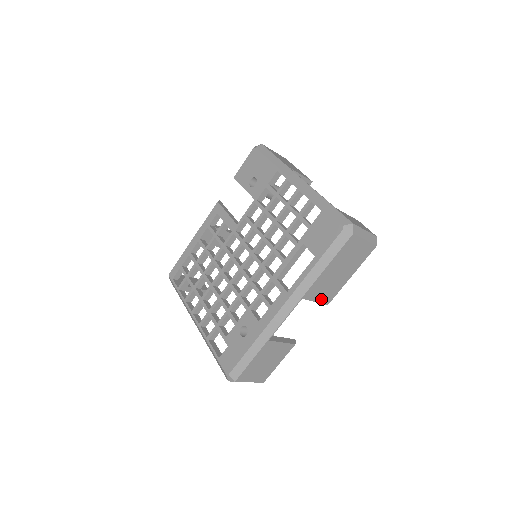
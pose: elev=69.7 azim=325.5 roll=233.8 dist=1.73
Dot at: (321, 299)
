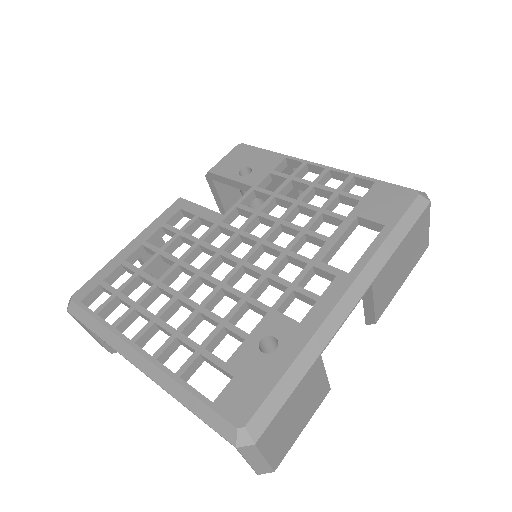
Dot at: (377, 304)
